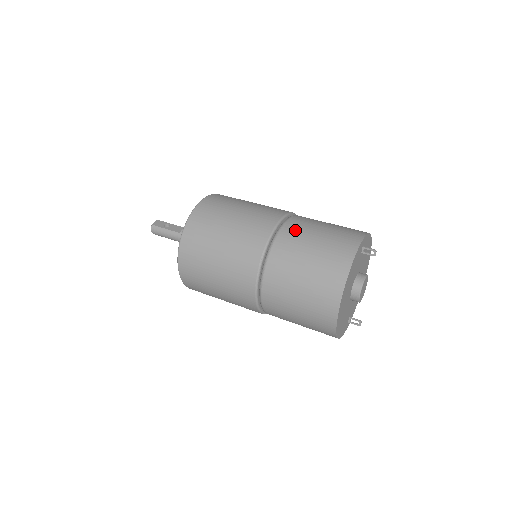
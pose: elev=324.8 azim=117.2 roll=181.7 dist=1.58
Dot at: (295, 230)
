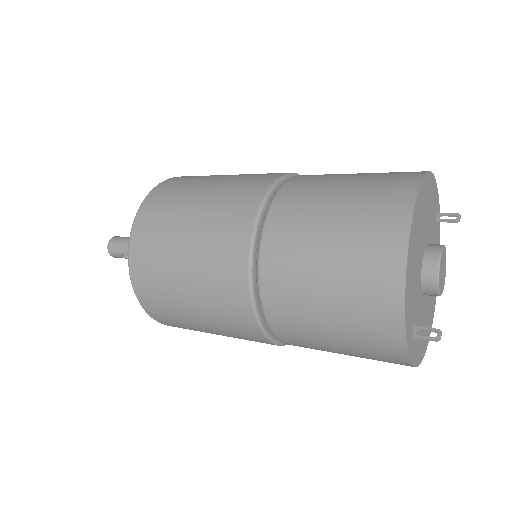
Dot at: occluded
